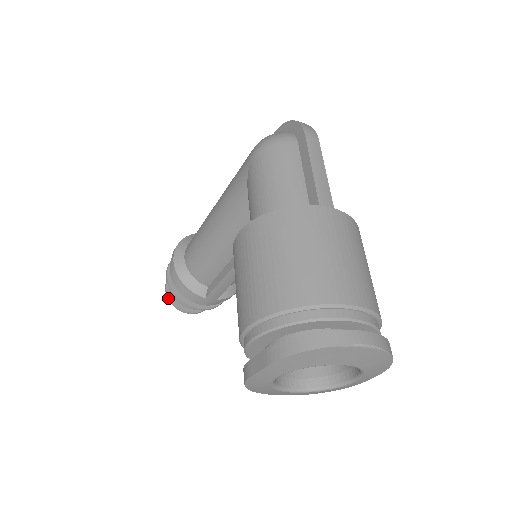
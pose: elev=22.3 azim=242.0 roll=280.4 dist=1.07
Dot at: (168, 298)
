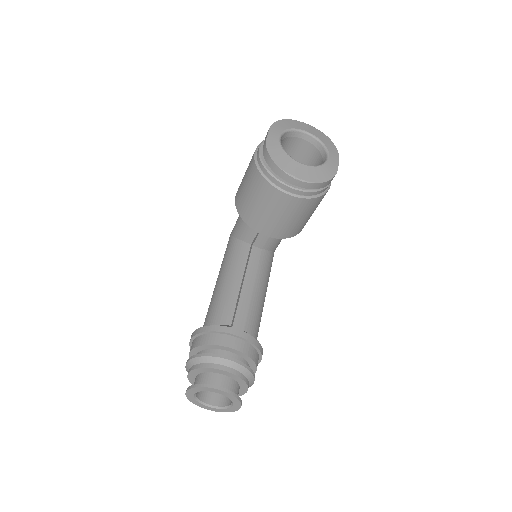
Dot at: (193, 386)
